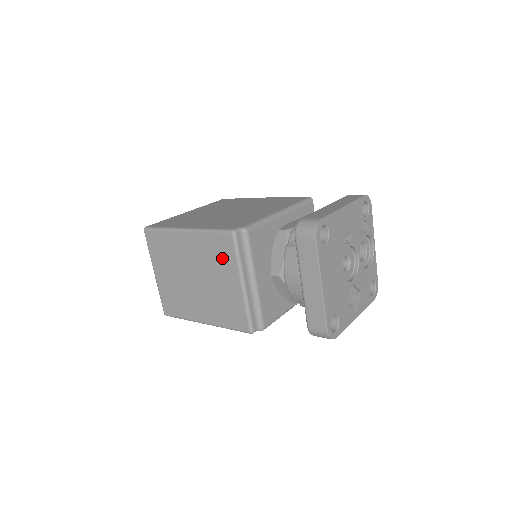
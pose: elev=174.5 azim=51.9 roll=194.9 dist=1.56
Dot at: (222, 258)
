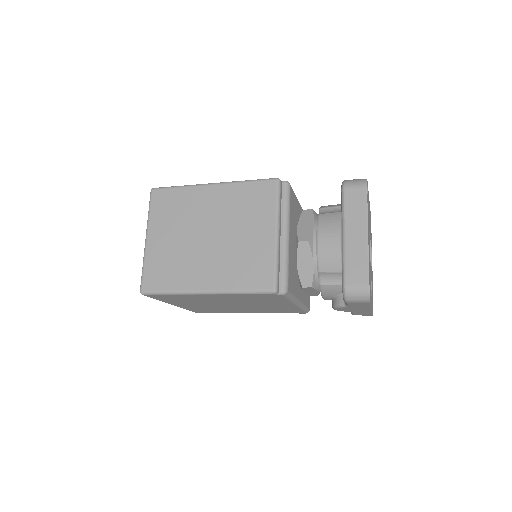
Dot at: (257, 207)
